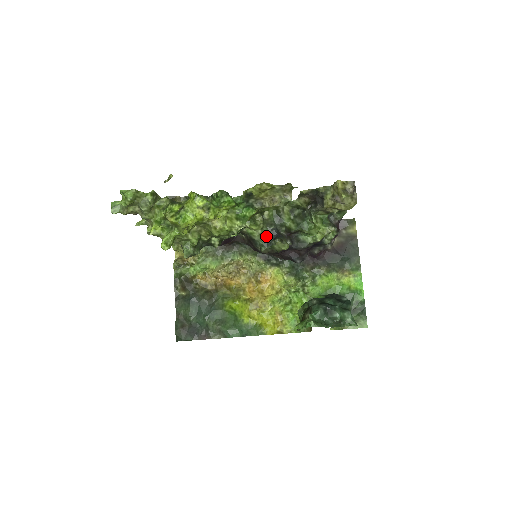
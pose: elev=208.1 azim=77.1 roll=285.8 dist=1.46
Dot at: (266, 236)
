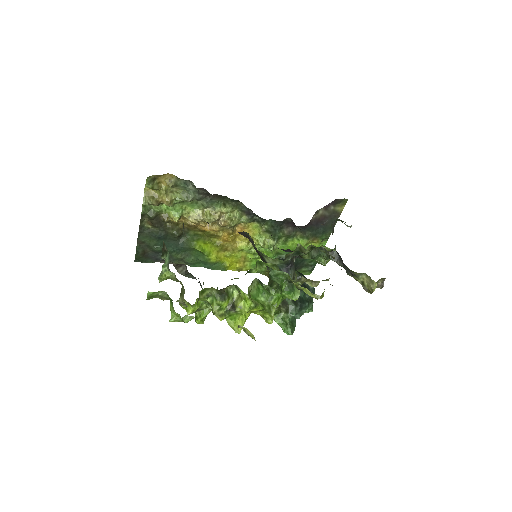
Dot at: (280, 264)
